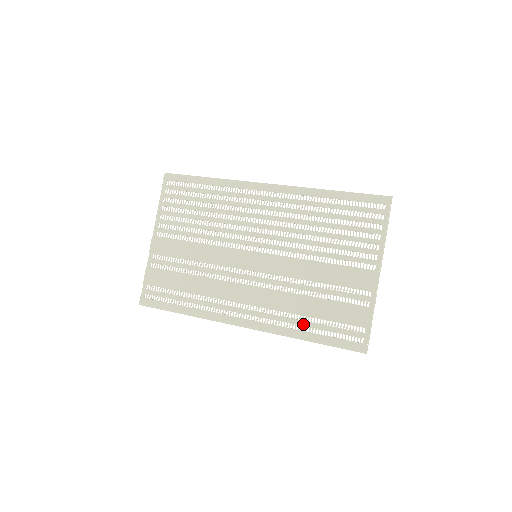
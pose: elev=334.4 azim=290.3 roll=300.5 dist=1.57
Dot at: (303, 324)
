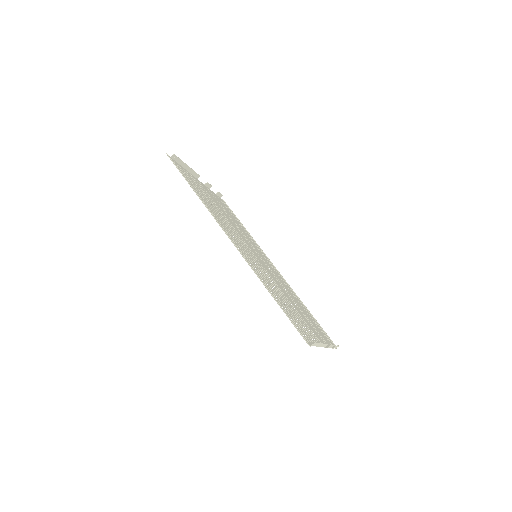
Dot at: (301, 304)
